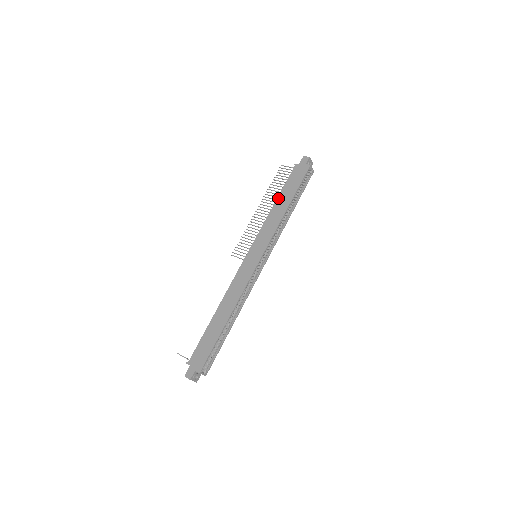
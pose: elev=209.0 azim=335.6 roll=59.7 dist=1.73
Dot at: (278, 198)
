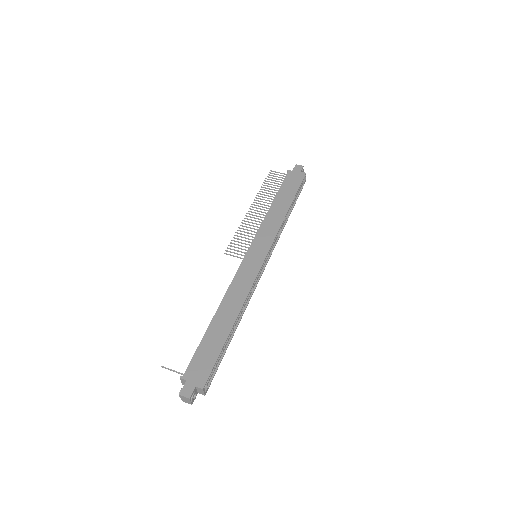
Dot at: (275, 199)
